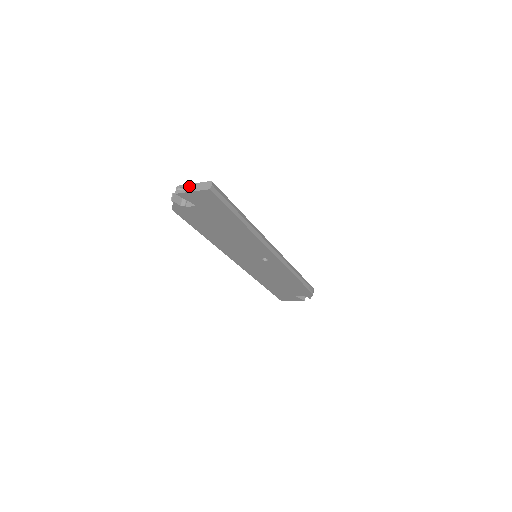
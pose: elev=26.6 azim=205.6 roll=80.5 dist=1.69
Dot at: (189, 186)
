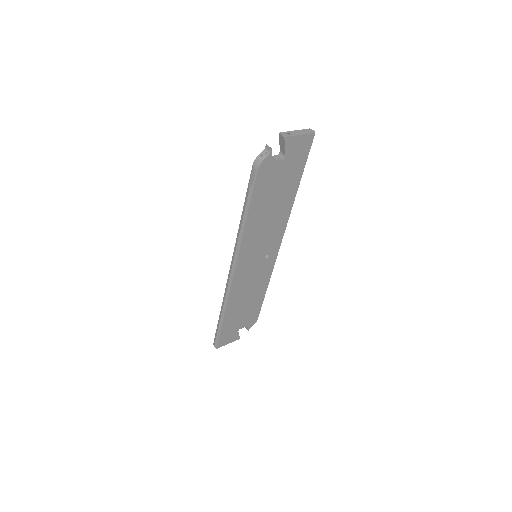
Dot at: (293, 132)
